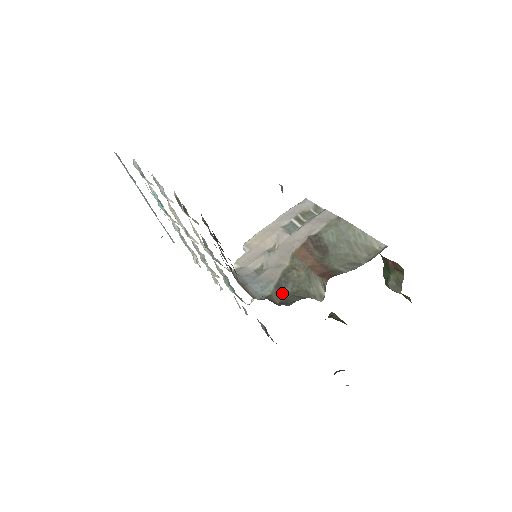
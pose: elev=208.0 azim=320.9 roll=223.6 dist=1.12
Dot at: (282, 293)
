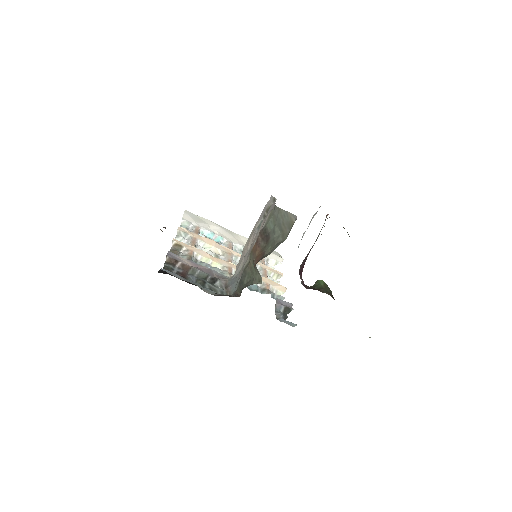
Dot at: (242, 286)
